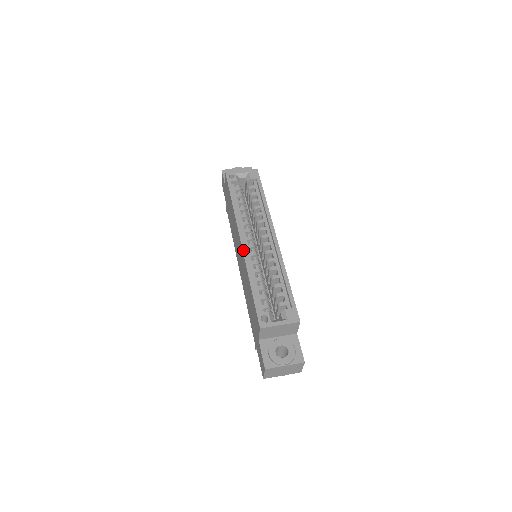
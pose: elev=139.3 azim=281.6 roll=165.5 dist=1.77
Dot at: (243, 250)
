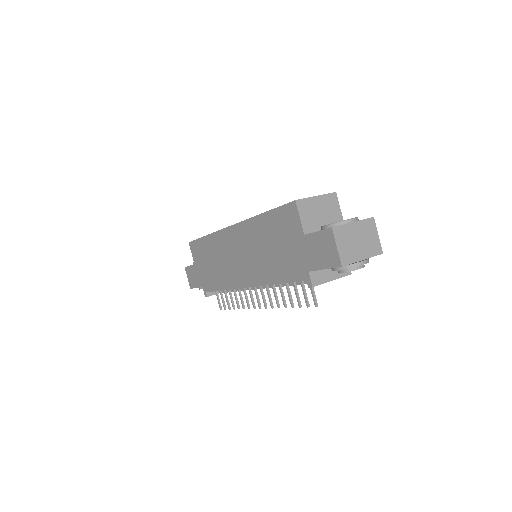
Dot at: (237, 223)
